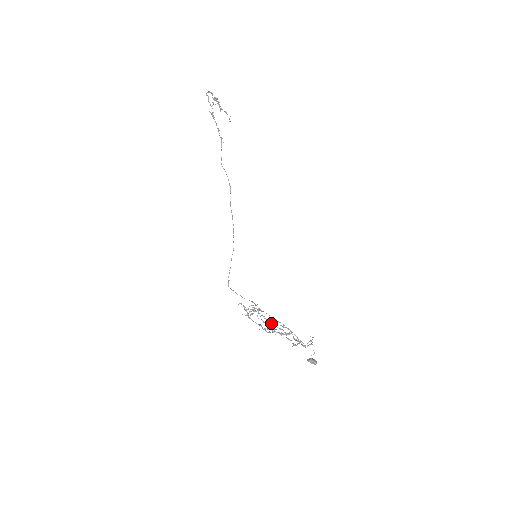
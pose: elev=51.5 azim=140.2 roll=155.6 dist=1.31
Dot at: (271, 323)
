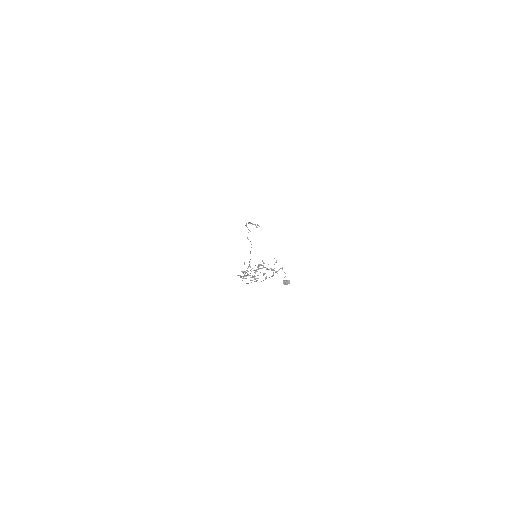
Dot at: (257, 275)
